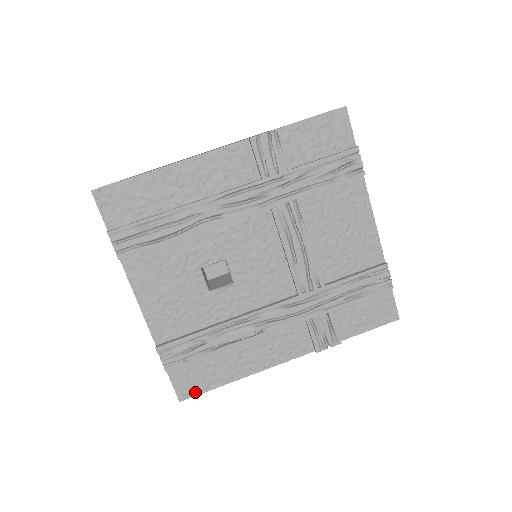
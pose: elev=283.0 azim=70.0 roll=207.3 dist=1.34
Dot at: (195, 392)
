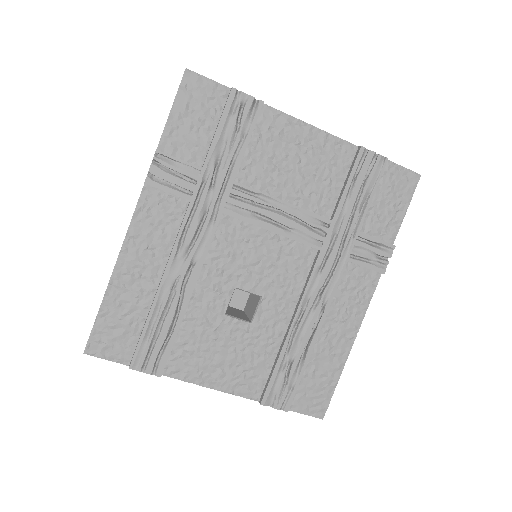
Dot at: (326, 401)
